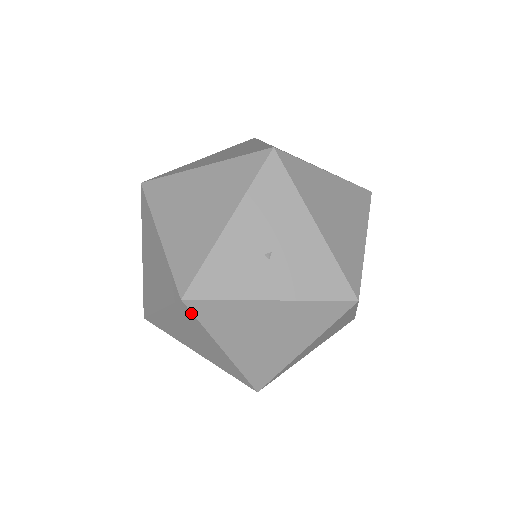
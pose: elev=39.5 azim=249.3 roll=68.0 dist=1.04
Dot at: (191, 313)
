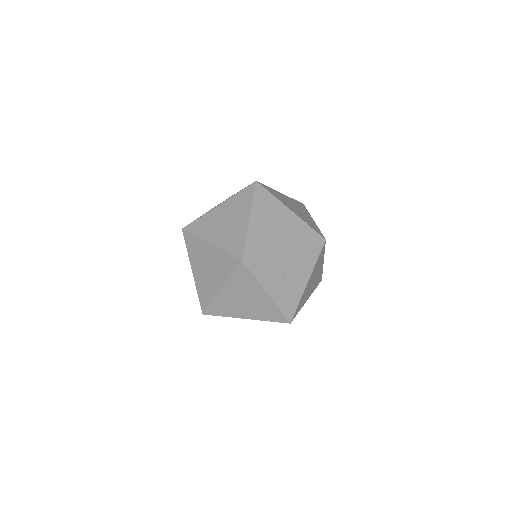
Dot at: (236, 267)
